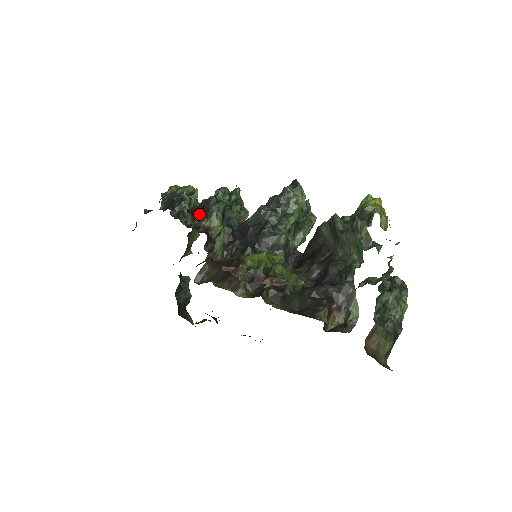
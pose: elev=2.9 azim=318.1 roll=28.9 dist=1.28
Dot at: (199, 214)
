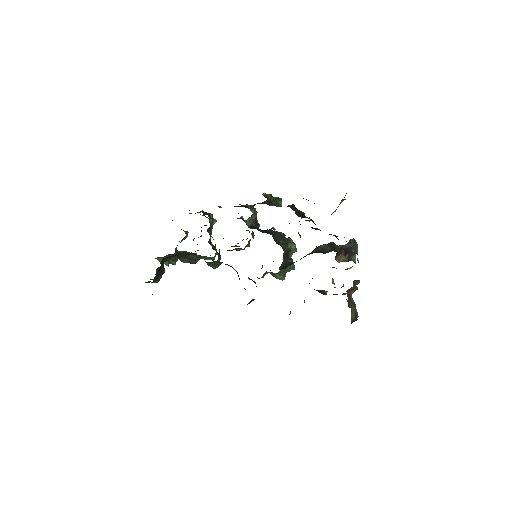
Dot at: (240, 206)
